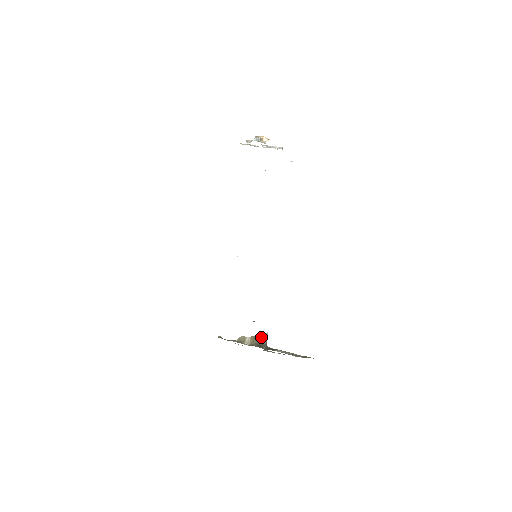
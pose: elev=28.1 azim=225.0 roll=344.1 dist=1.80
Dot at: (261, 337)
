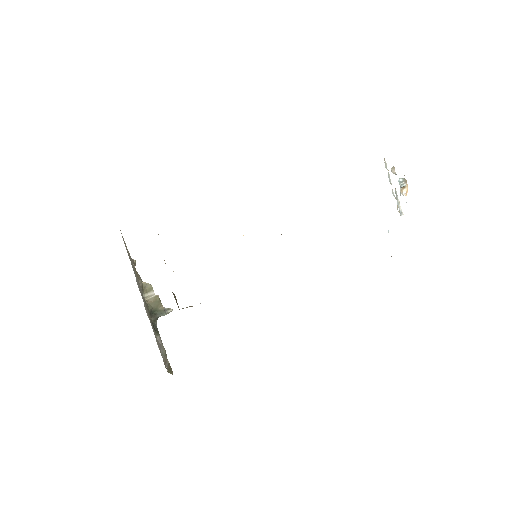
Dot at: (163, 307)
